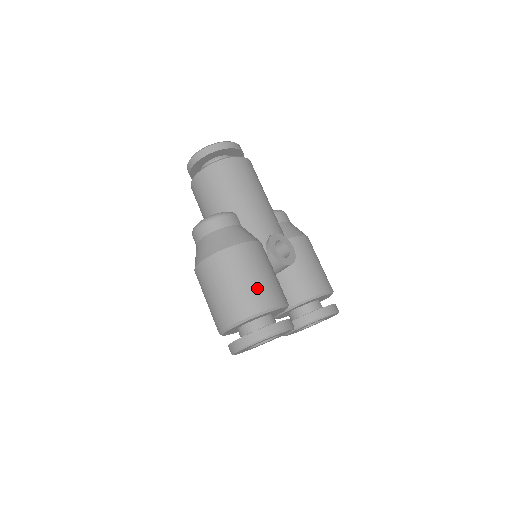
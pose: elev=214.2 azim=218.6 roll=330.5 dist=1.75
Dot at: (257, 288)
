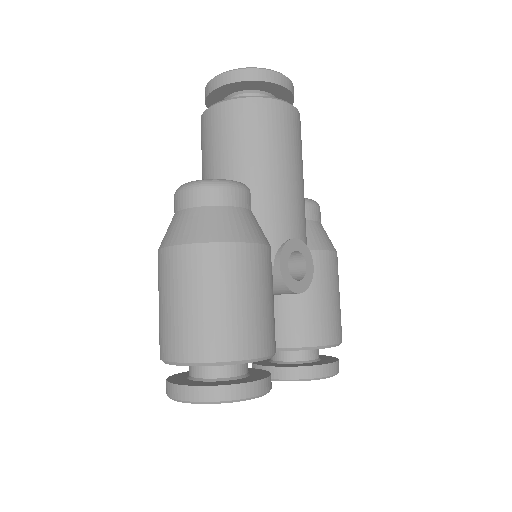
Dot at: (238, 321)
